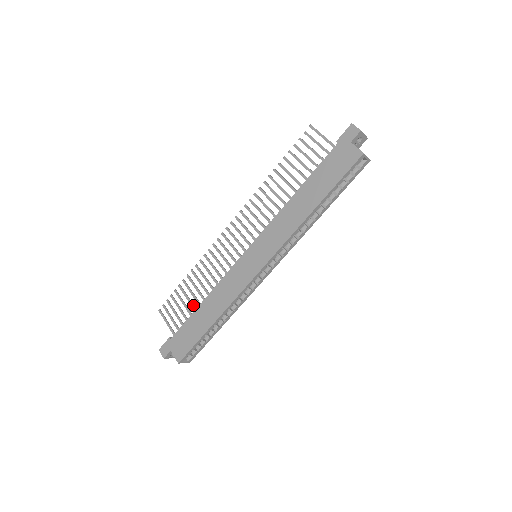
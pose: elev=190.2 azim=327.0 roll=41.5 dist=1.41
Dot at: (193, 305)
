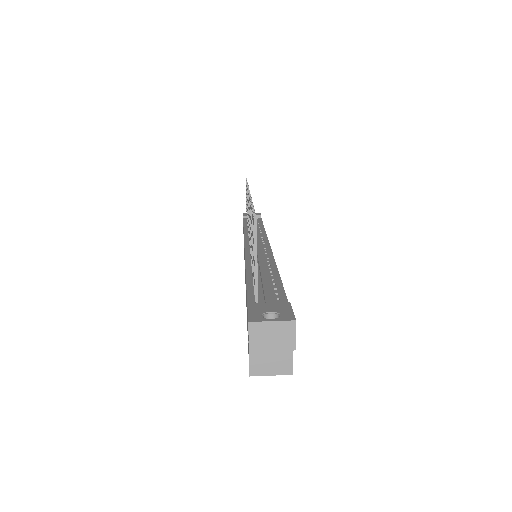
Dot at: occluded
